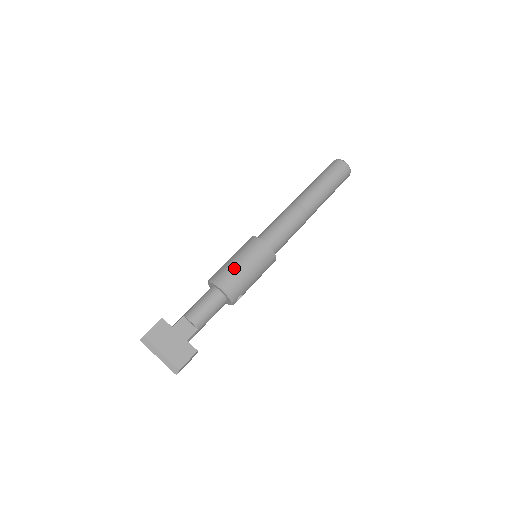
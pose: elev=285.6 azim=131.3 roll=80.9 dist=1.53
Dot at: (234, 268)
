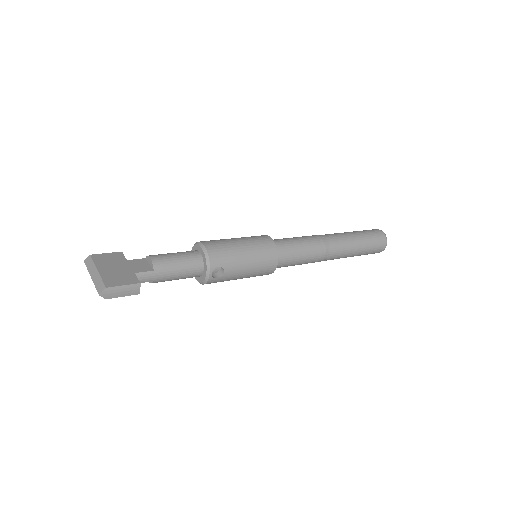
Dot at: (225, 239)
